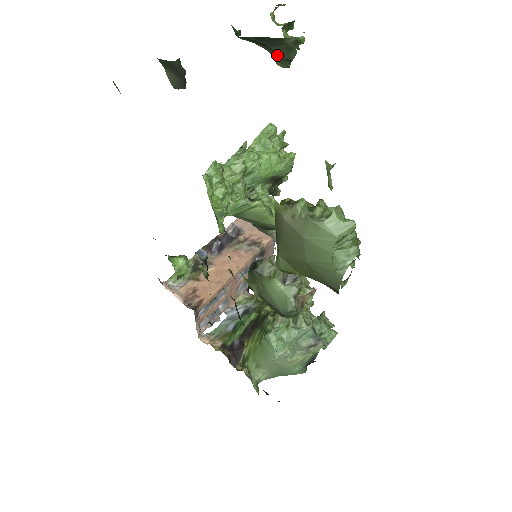
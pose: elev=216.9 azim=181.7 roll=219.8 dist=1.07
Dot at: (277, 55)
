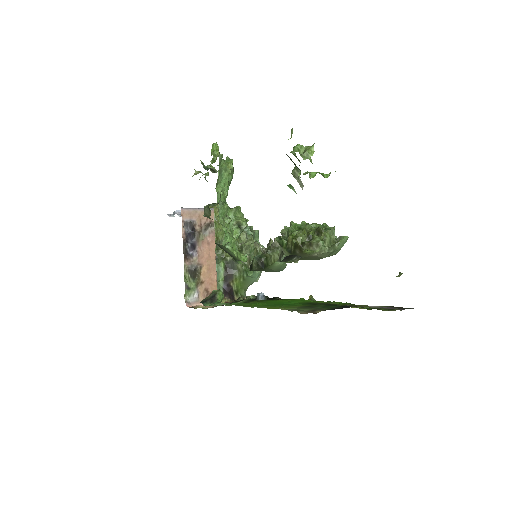
Dot at: occluded
